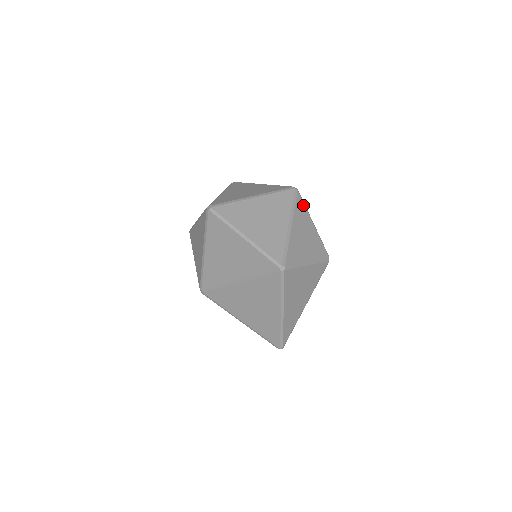
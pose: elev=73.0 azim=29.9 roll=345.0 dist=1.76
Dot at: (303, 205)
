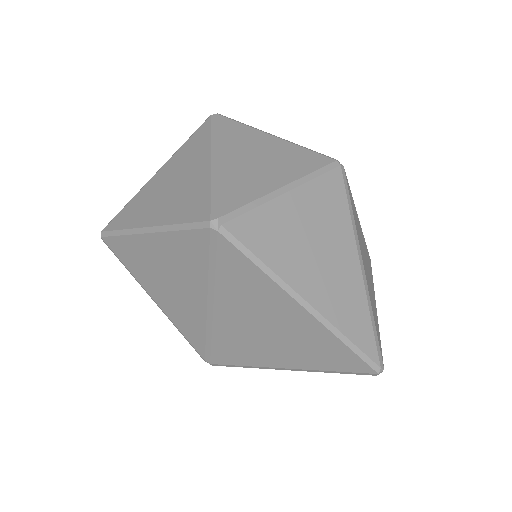
Dot at: (237, 125)
